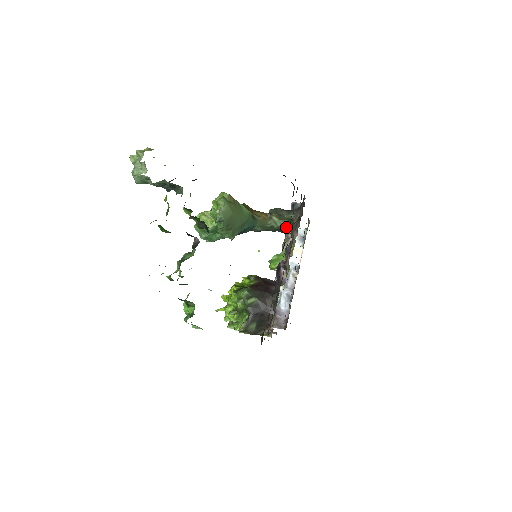
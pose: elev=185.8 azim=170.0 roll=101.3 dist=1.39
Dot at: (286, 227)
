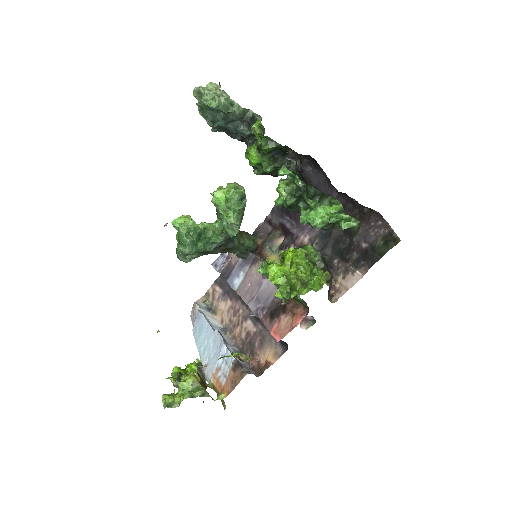
Dot at: (251, 249)
